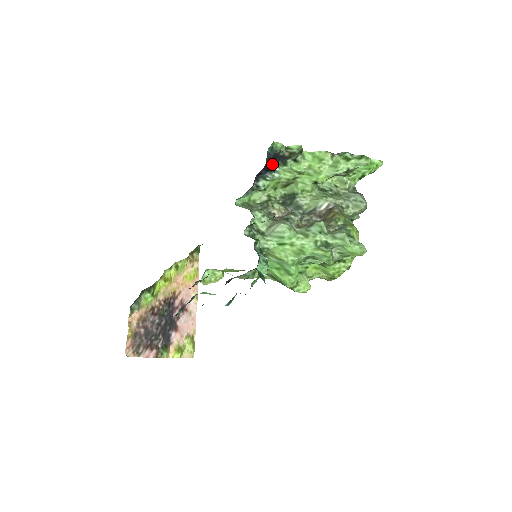
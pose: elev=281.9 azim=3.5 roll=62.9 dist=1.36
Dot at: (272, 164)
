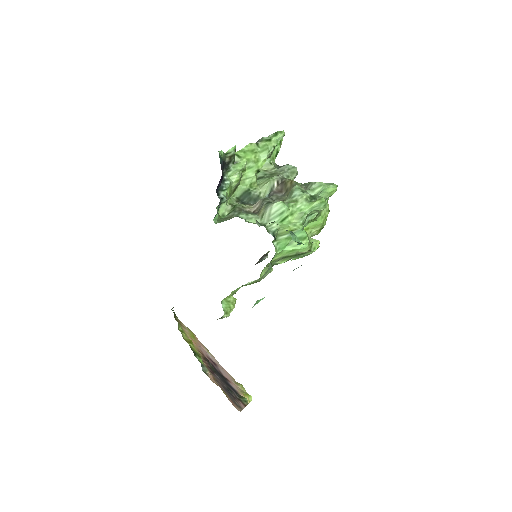
Dot at: (222, 173)
